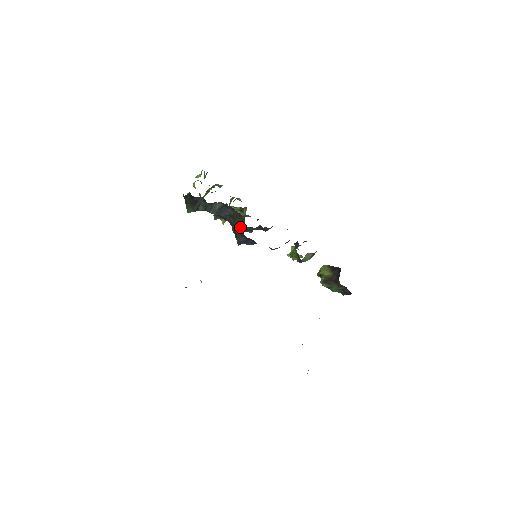
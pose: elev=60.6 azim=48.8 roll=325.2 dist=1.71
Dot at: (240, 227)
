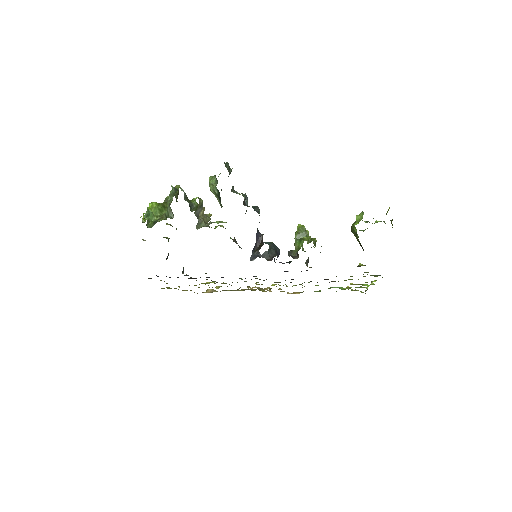
Dot at: occluded
